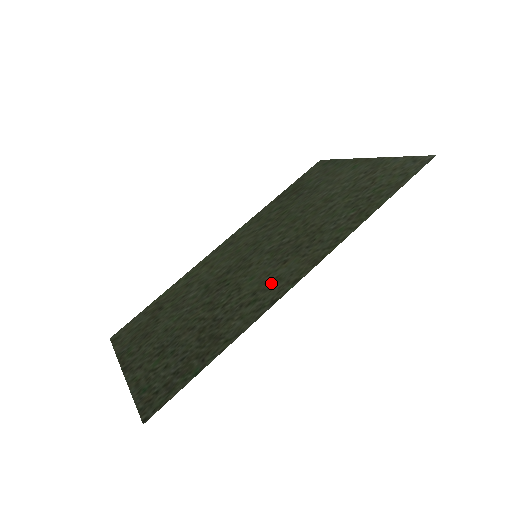
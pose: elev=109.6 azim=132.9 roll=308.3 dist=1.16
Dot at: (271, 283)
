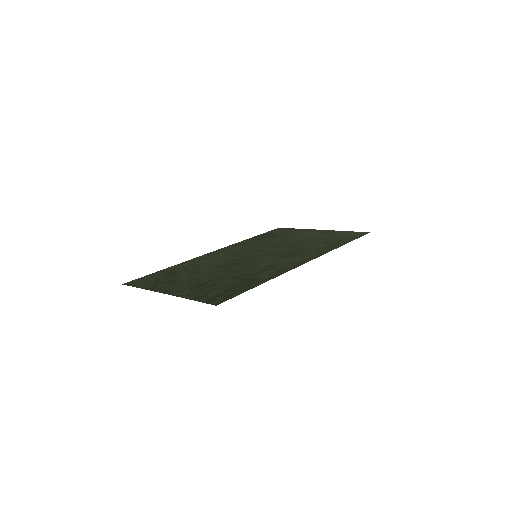
Dot at: (282, 264)
